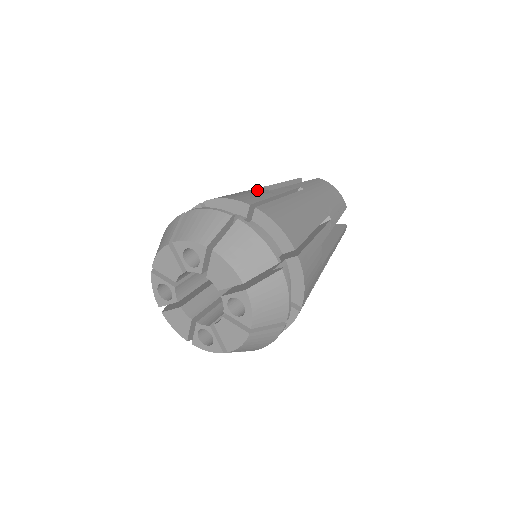
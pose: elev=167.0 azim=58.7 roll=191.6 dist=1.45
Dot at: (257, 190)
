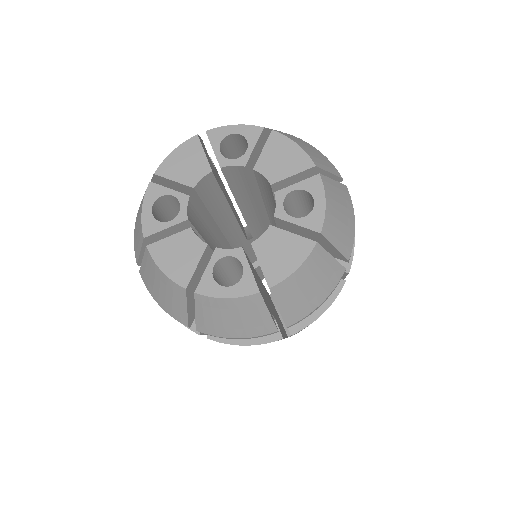
Dot at: occluded
